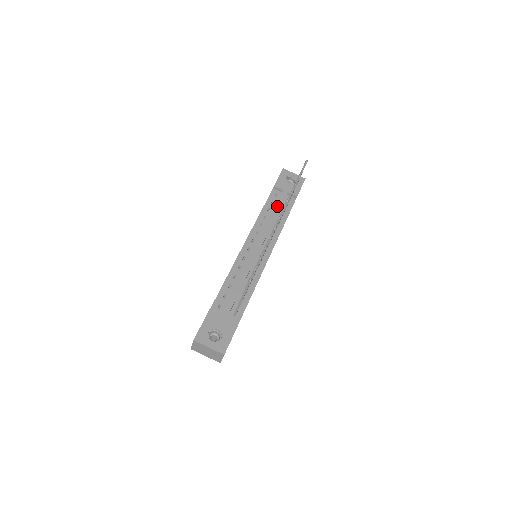
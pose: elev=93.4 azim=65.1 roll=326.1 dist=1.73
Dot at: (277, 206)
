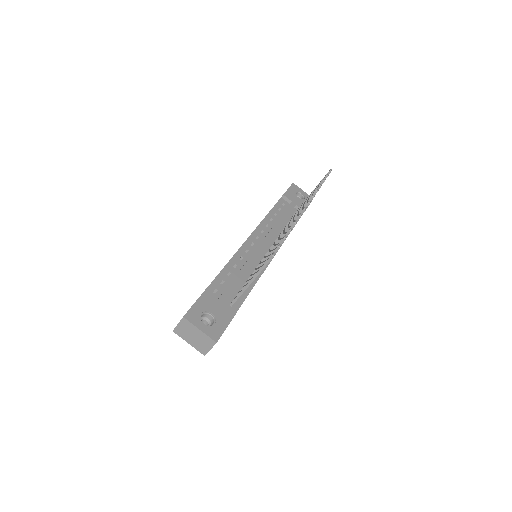
Dot at: (285, 213)
